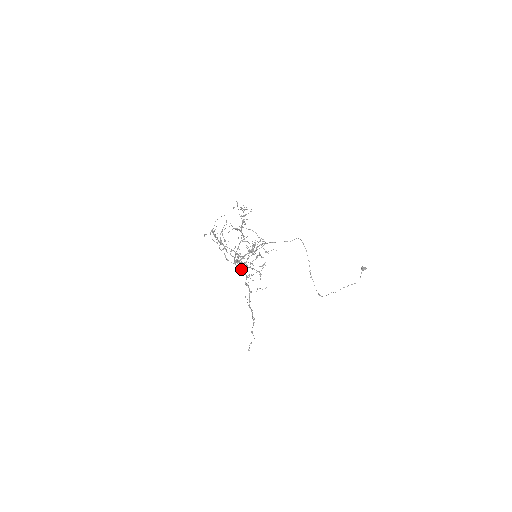
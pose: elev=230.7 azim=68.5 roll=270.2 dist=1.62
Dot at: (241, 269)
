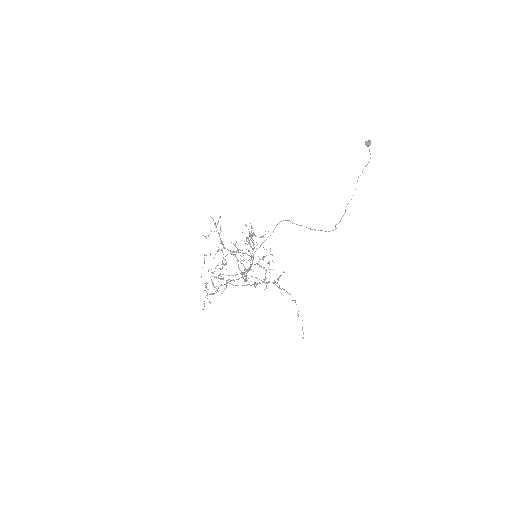
Dot at: occluded
